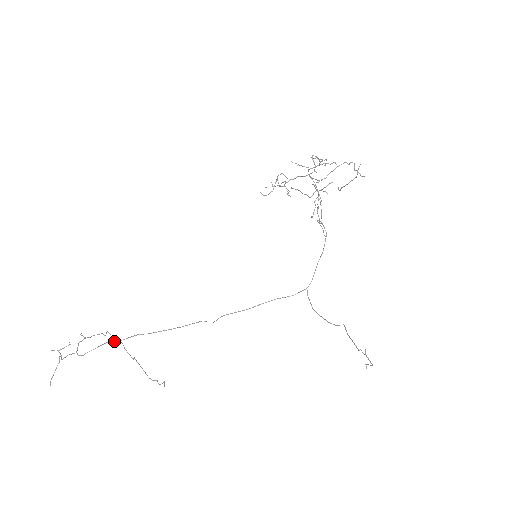
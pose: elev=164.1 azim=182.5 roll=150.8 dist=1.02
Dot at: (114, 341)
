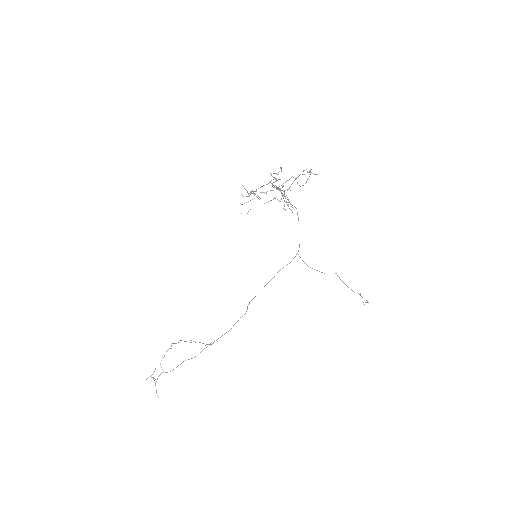
Dot at: occluded
